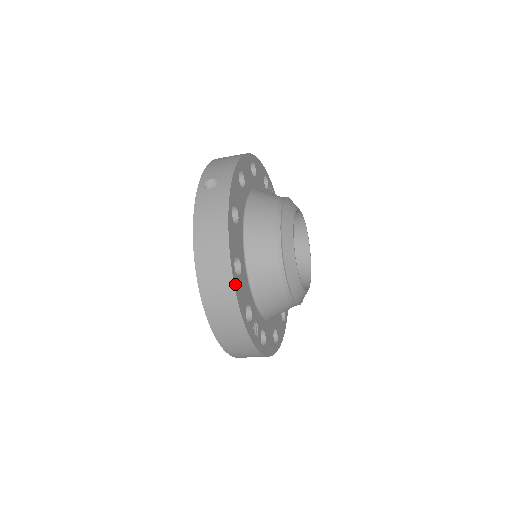
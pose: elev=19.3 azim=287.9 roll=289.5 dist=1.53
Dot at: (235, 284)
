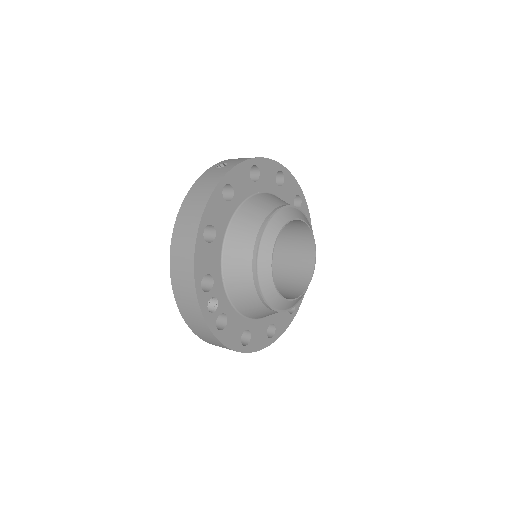
Dot at: (198, 244)
